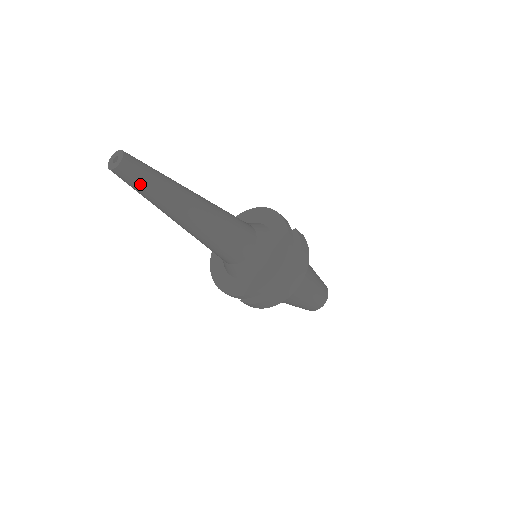
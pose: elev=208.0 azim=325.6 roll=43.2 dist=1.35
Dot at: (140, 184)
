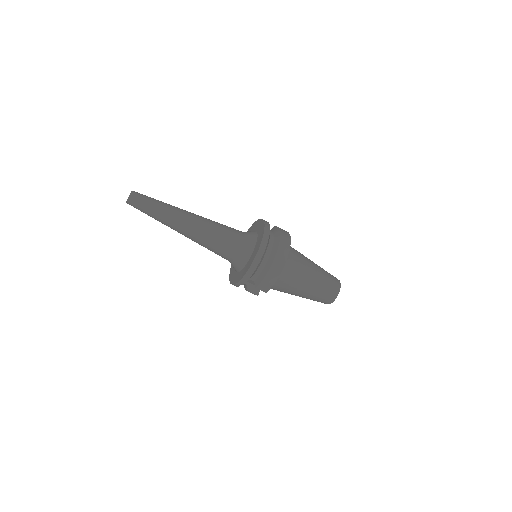
Dot at: (146, 205)
